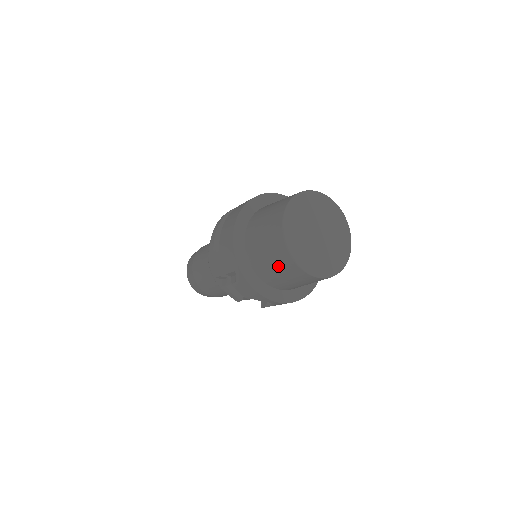
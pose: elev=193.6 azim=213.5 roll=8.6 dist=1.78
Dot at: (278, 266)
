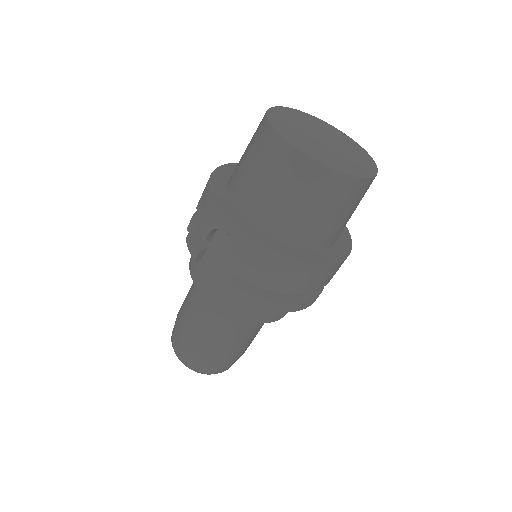
Dot at: (251, 150)
